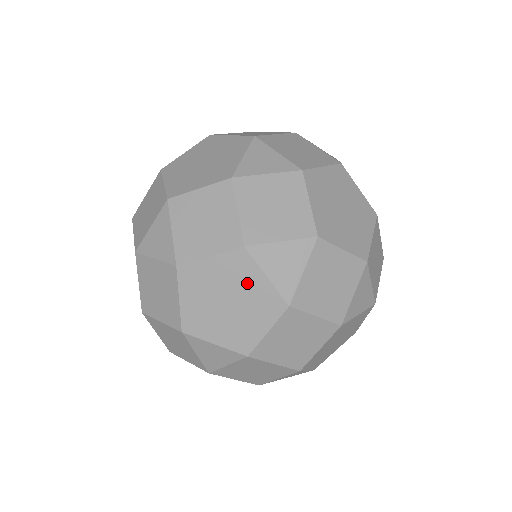
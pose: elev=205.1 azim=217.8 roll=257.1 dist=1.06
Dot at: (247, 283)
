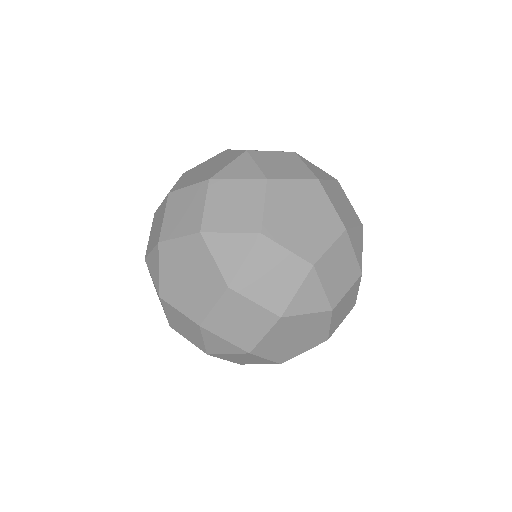
Dot at: (298, 325)
